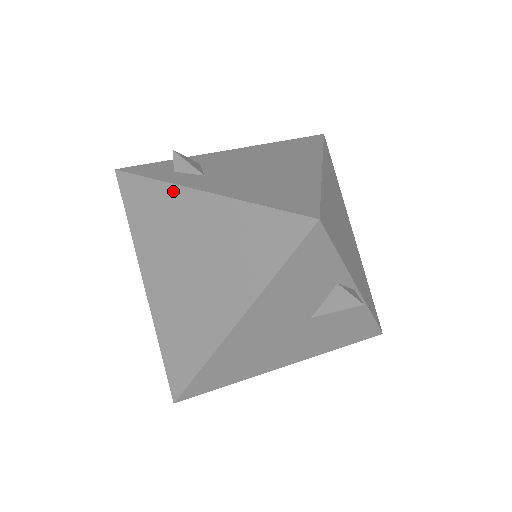
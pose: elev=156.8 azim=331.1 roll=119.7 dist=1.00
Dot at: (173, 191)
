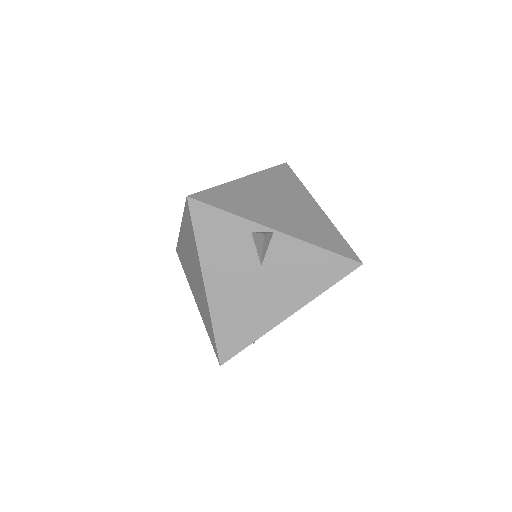
Dot at: (180, 238)
